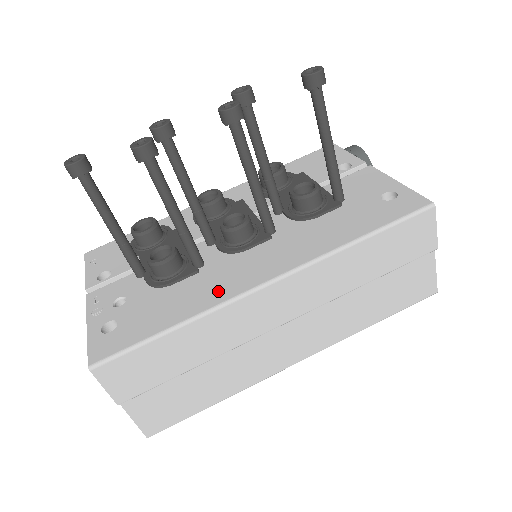
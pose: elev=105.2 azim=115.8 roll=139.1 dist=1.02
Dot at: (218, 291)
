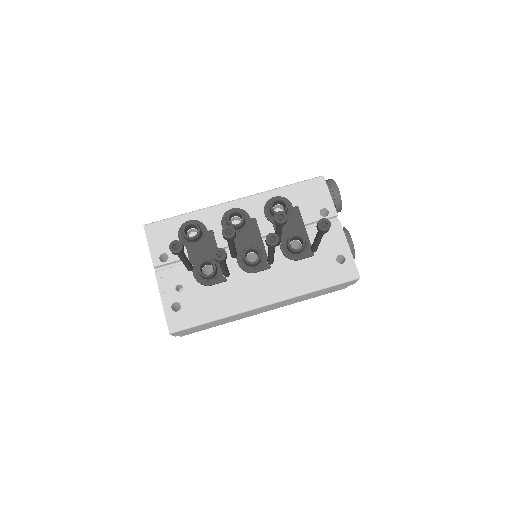
Dot at: (238, 302)
